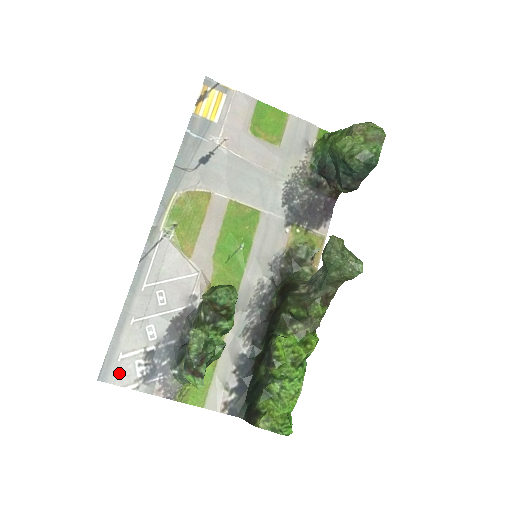
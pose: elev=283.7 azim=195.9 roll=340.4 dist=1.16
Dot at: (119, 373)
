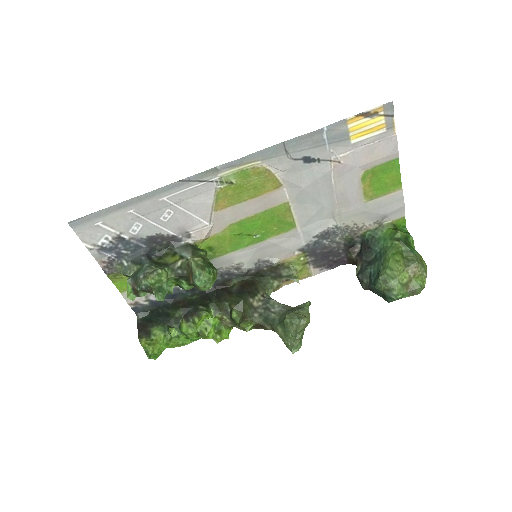
Dot at: (87, 231)
